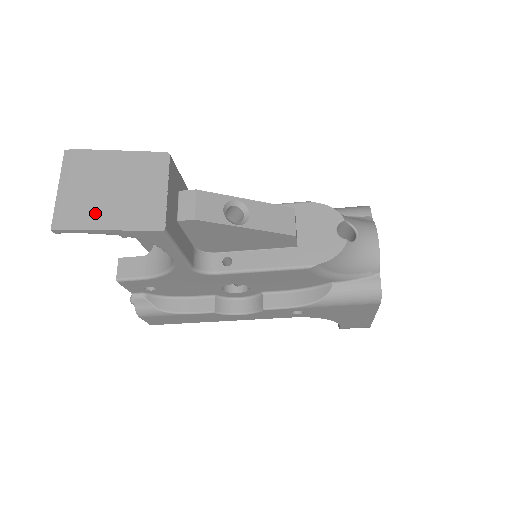
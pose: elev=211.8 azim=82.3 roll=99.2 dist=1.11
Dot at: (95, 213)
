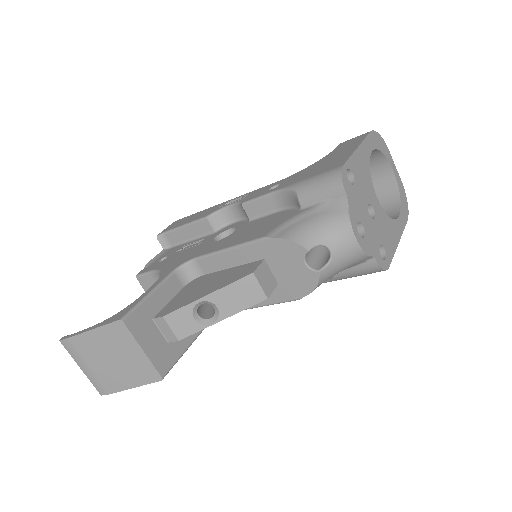
Dot at: (114, 380)
